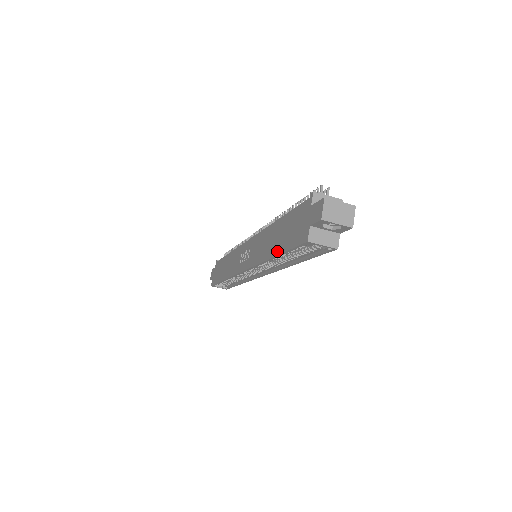
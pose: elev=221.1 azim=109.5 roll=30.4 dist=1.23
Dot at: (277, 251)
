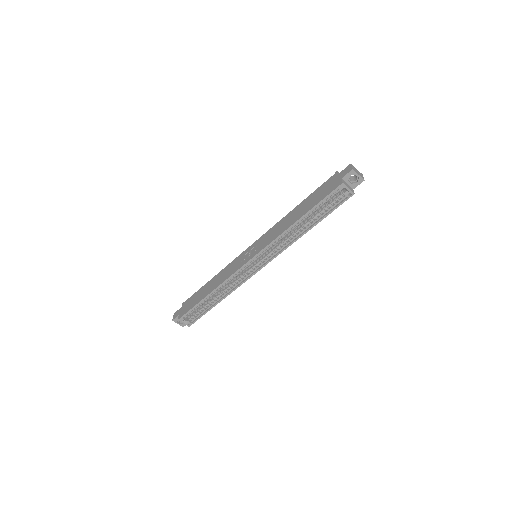
Dot at: (305, 212)
